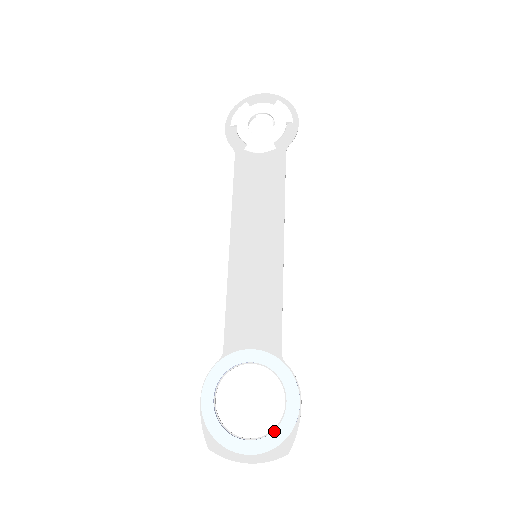
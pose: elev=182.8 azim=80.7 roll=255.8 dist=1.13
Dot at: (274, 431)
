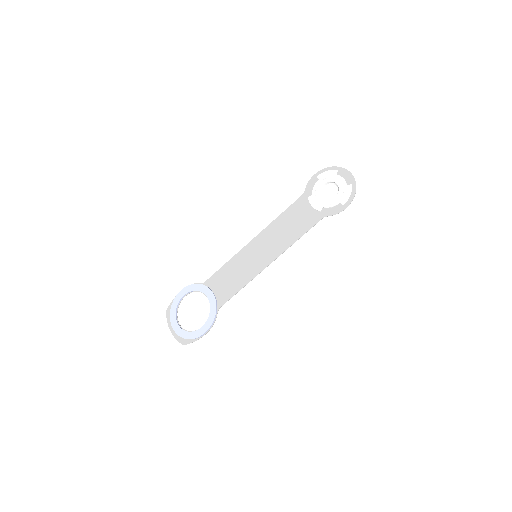
Dot at: (187, 332)
